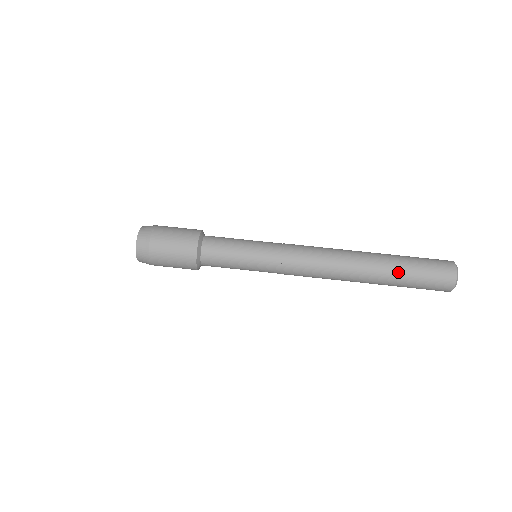
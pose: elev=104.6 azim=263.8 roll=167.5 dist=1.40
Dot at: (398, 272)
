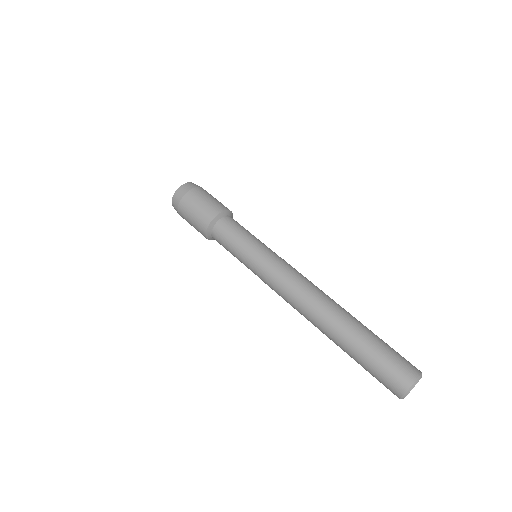
Dot at: (353, 351)
